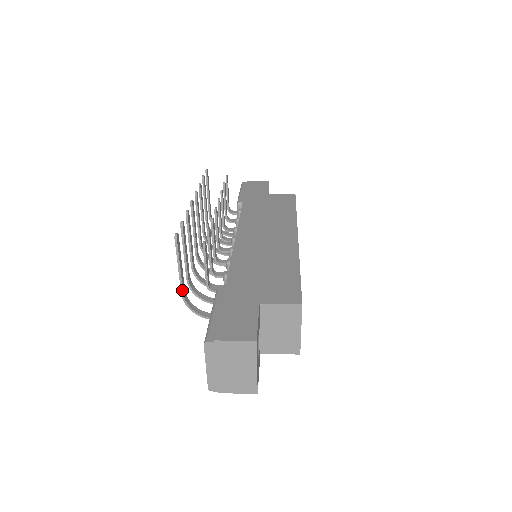
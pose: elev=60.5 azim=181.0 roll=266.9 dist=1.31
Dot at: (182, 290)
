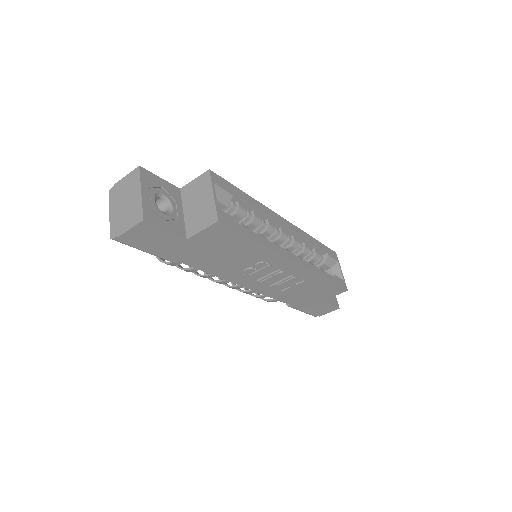
Dot at: occluded
